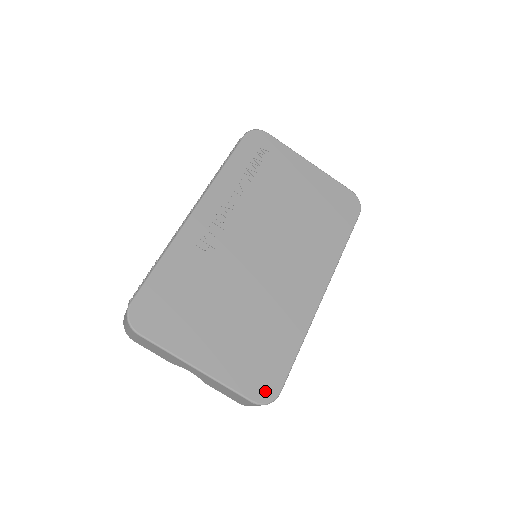
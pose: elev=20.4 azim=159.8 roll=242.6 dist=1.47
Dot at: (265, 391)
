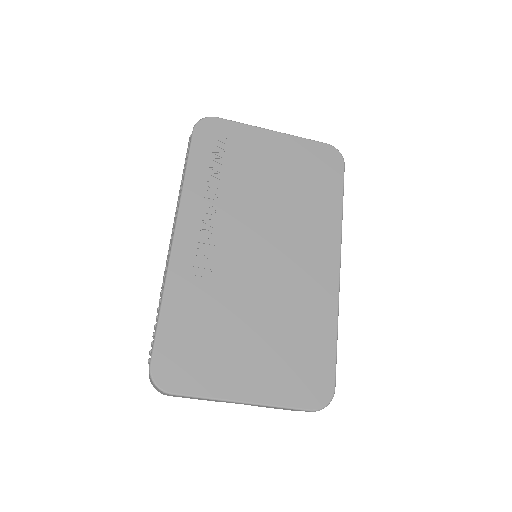
Dot at: (319, 394)
